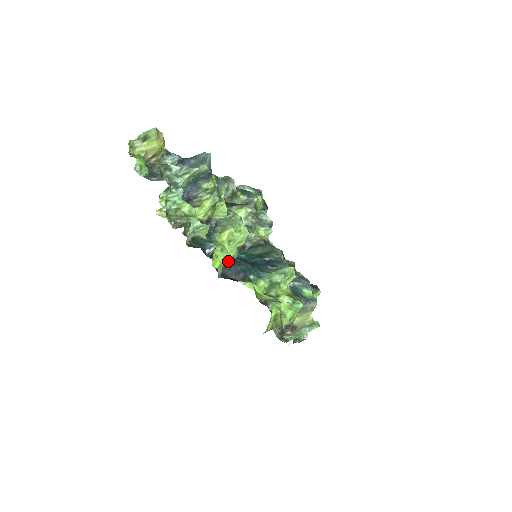
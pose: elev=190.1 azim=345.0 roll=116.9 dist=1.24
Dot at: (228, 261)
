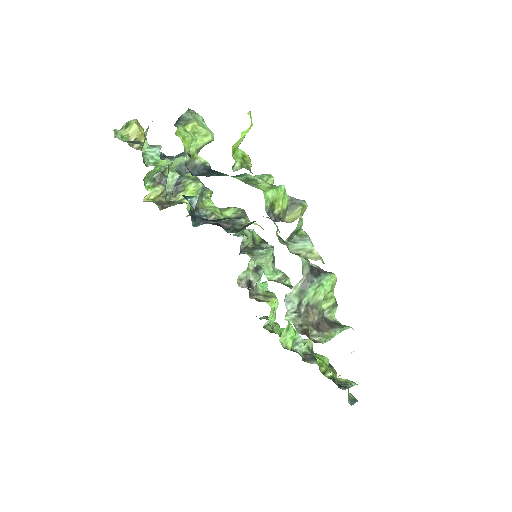
Dot at: (200, 166)
